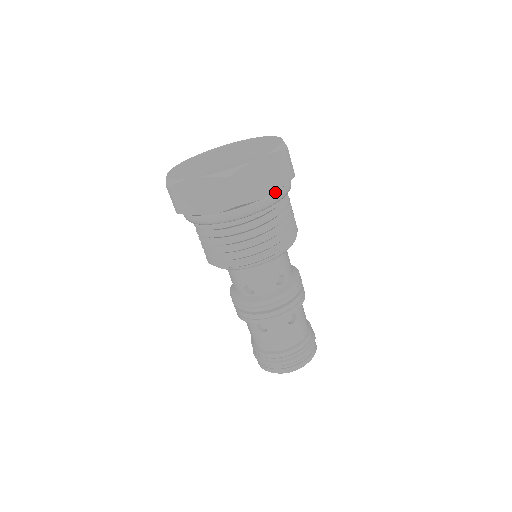
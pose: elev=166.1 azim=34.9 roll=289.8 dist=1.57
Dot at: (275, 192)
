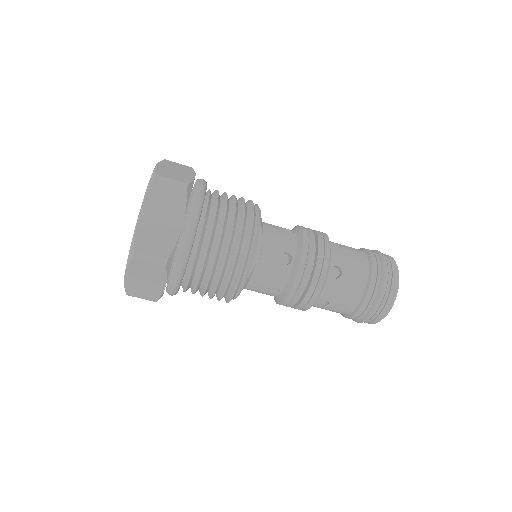
Dot at: (187, 215)
